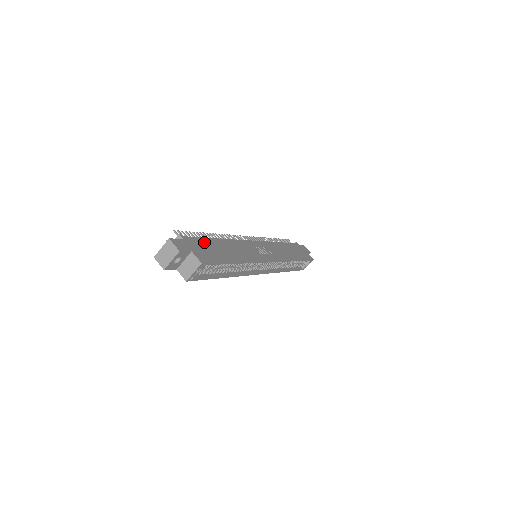
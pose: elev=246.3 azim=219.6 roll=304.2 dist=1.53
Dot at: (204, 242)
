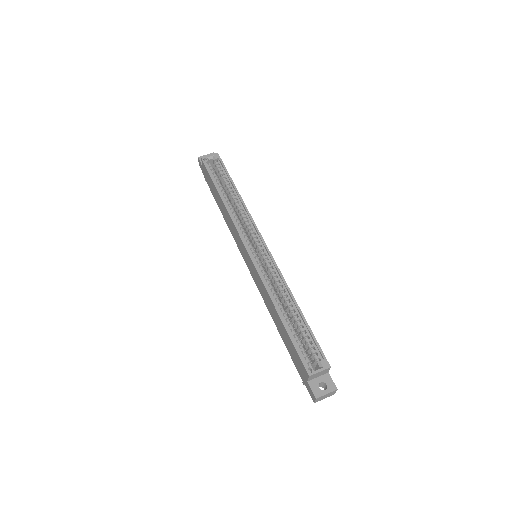
Dot at: occluded
